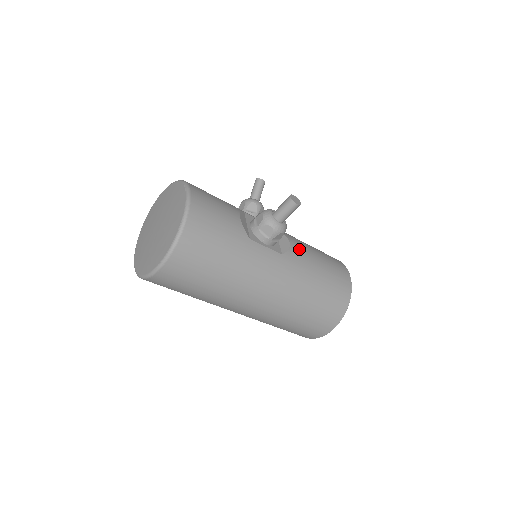
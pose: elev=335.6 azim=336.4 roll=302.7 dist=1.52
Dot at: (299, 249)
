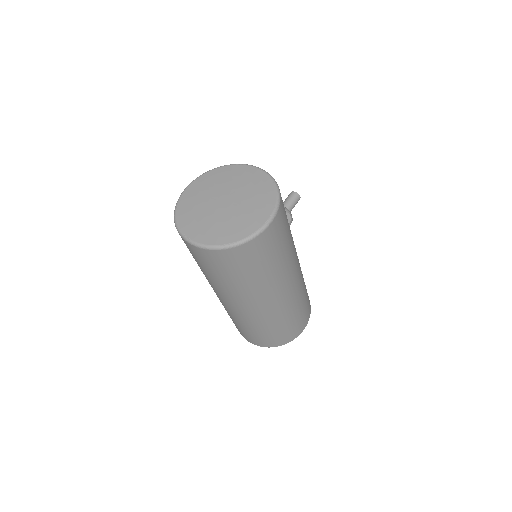
Dot at: occluded
